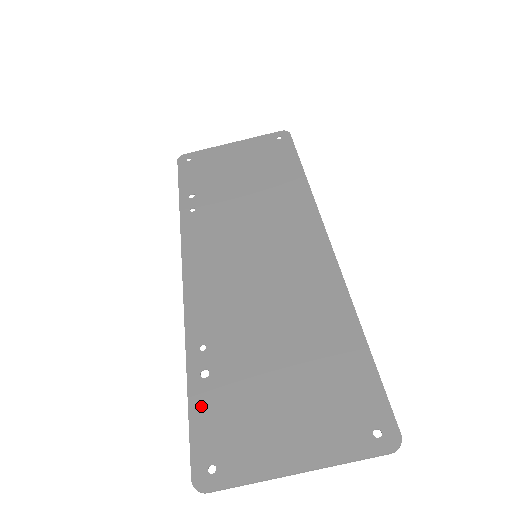
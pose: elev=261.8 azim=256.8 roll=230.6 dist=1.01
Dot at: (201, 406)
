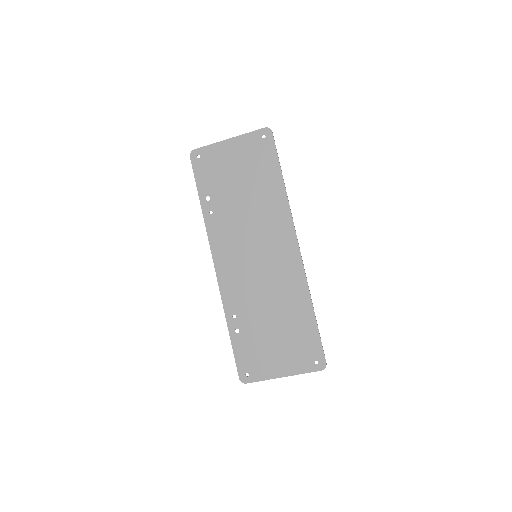
Dot at: (238, 347)
